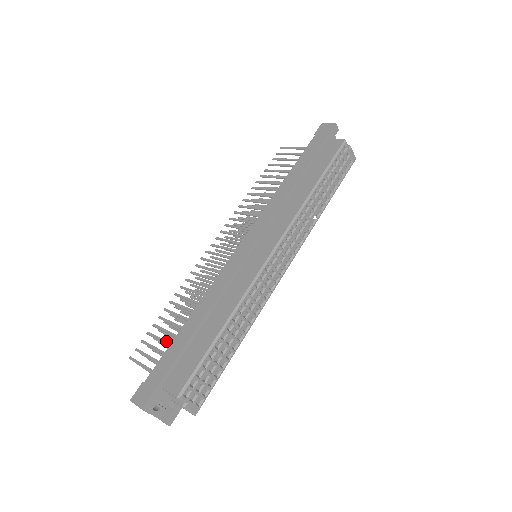
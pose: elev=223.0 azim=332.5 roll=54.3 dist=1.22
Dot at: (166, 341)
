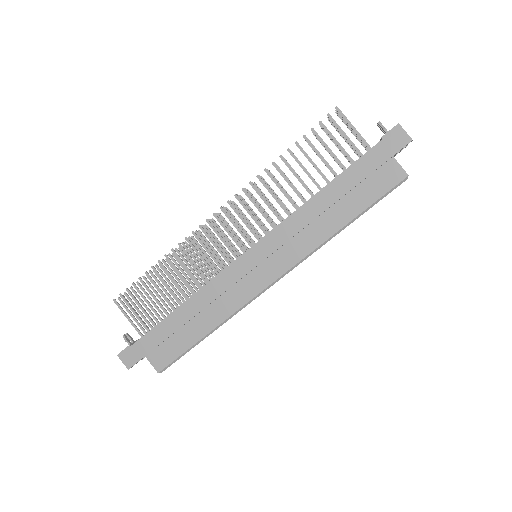
Dot at: (152, 307)
